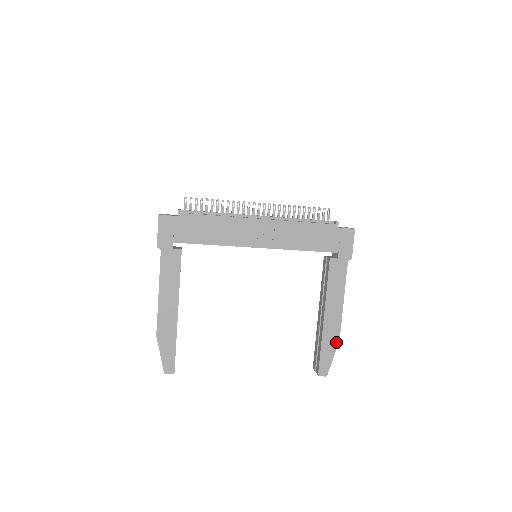
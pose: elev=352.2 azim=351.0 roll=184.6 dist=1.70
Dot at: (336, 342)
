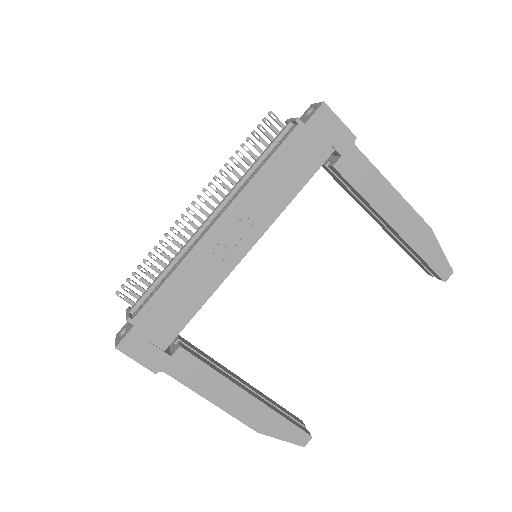
Dot at: (429, 234)
